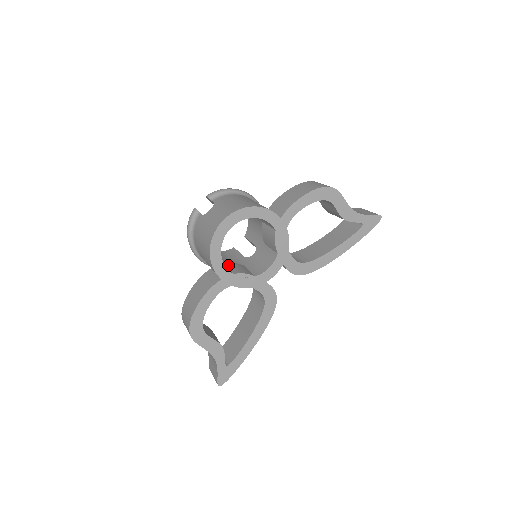
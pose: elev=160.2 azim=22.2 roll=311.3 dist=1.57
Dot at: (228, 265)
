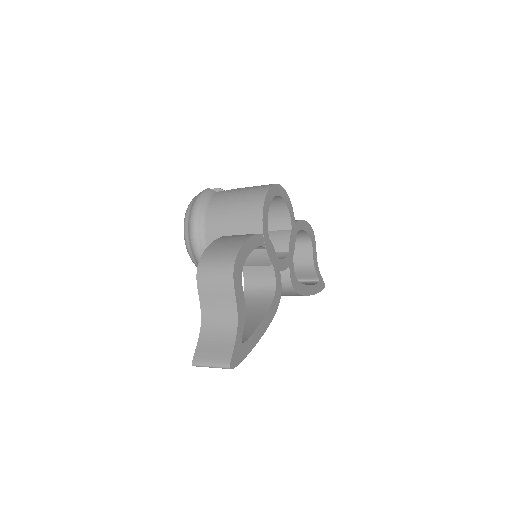
Dot at: occluded
